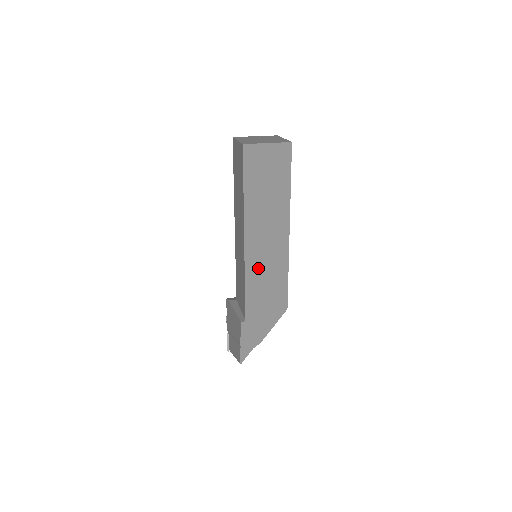
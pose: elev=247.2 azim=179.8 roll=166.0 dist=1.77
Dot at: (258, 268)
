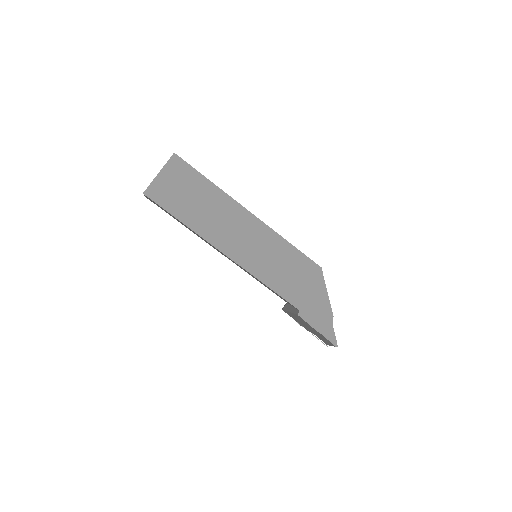
Dot at: (260, 263)
